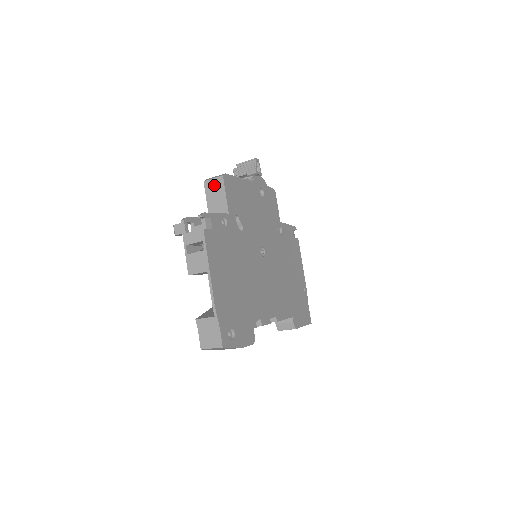
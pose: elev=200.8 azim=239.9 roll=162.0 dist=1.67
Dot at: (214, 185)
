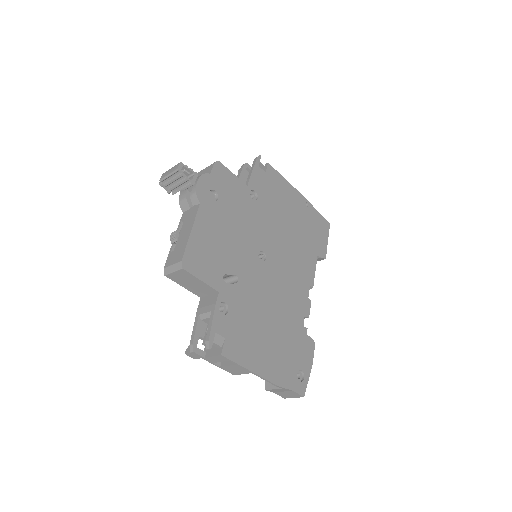
Dot at: (180, 277)
